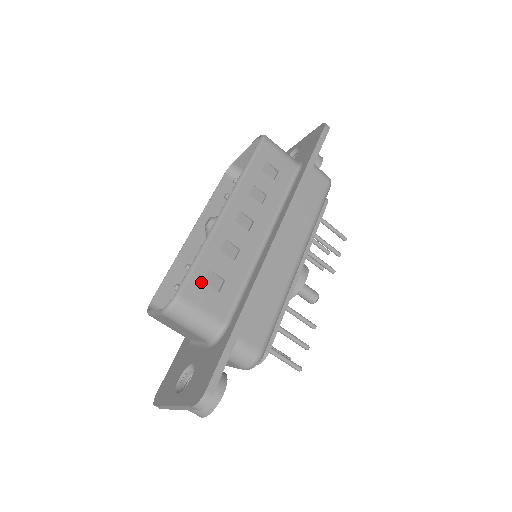
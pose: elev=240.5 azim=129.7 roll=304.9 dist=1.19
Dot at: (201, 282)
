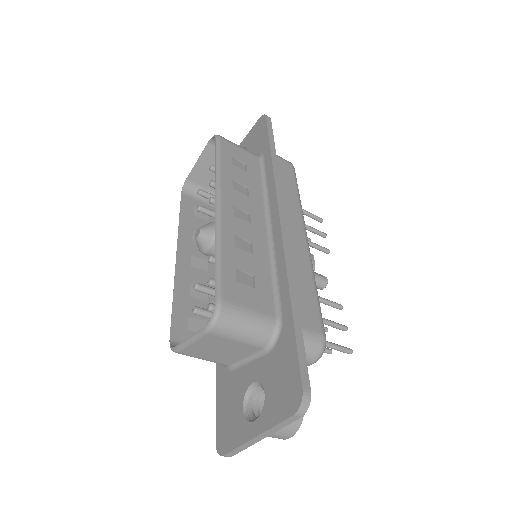
Dot at: (234, 282)
